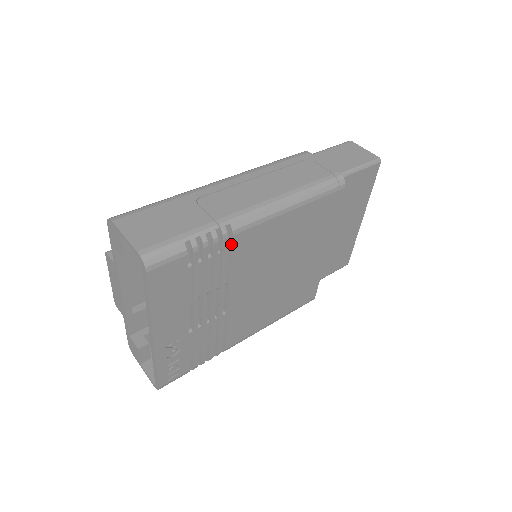
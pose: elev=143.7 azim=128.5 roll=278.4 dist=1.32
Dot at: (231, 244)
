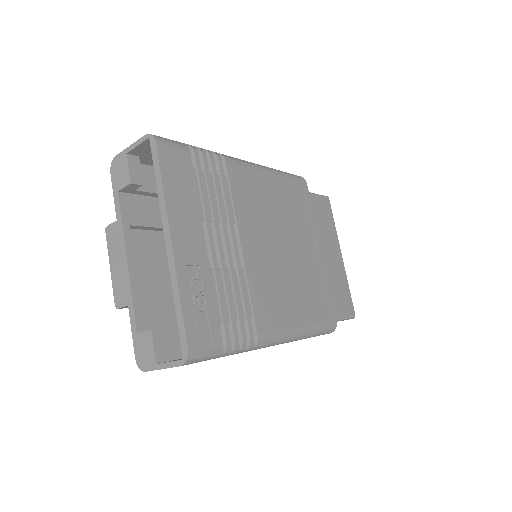
Dot at: (226, 172)
